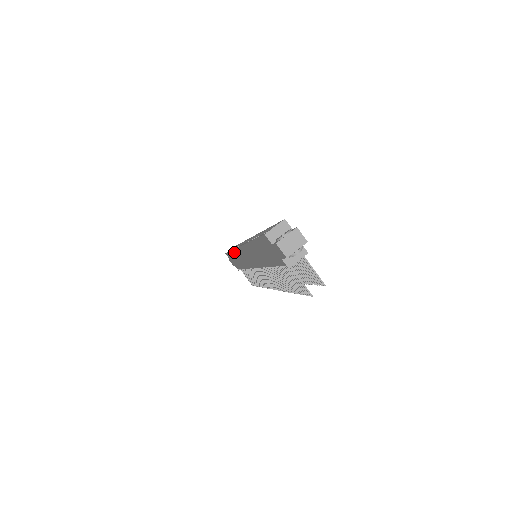
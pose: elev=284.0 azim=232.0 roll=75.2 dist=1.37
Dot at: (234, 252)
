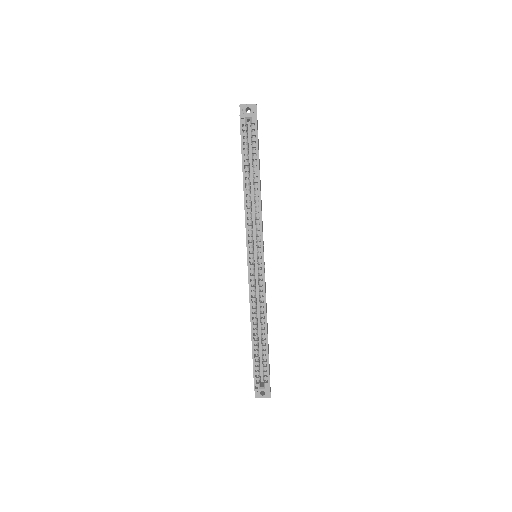
Dot at: (244, 206)
